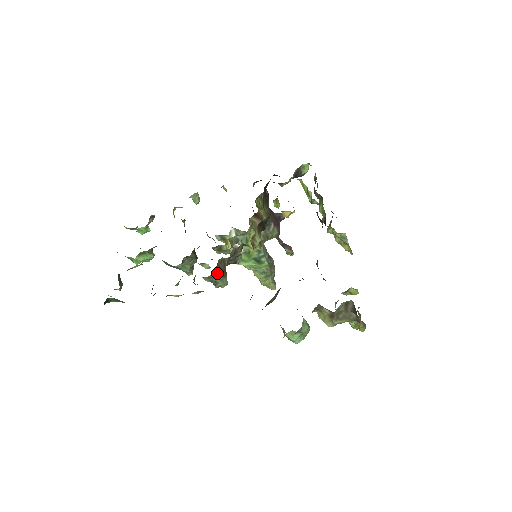
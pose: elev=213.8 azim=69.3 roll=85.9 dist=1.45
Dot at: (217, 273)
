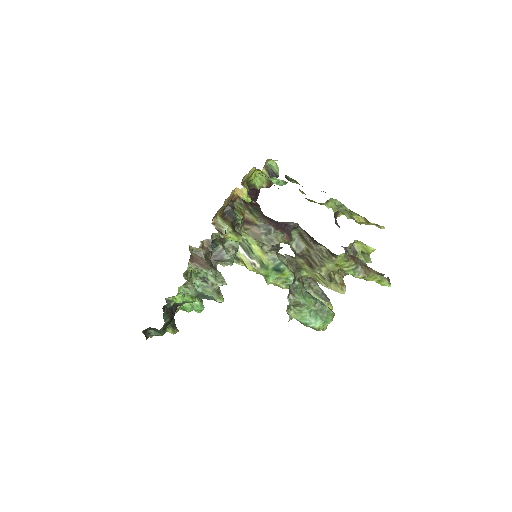
Dot at: (195, 264)
